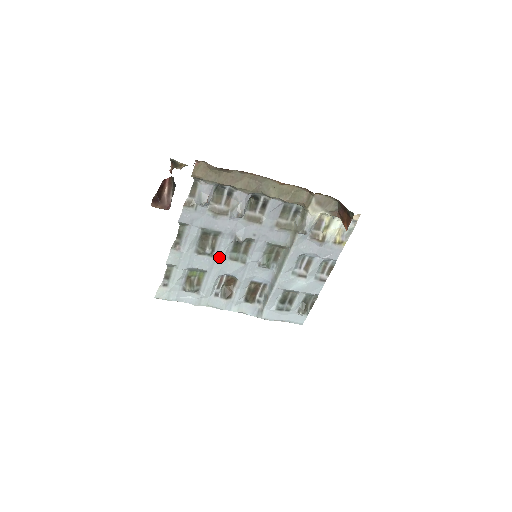
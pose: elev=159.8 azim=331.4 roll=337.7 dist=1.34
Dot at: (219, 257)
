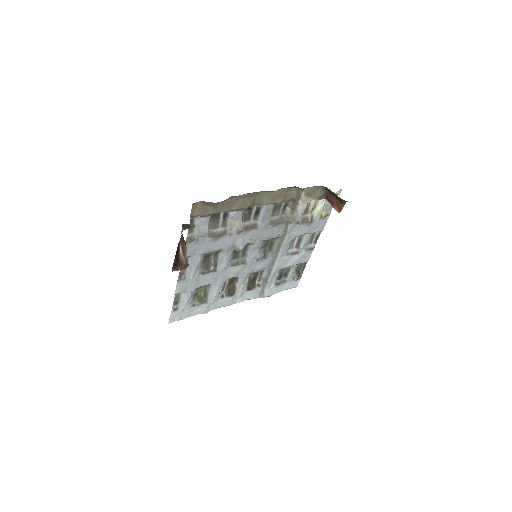
Dot at: (222, 269)
